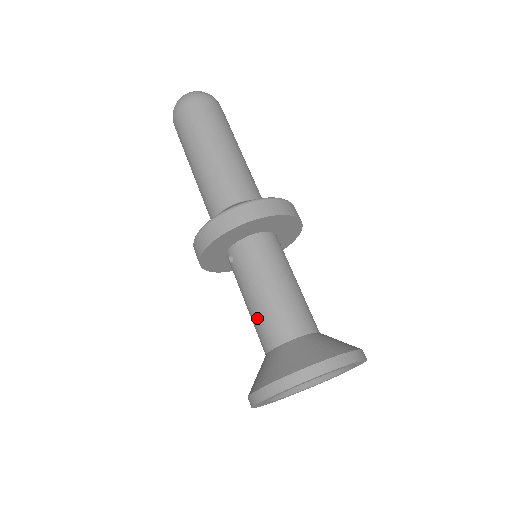
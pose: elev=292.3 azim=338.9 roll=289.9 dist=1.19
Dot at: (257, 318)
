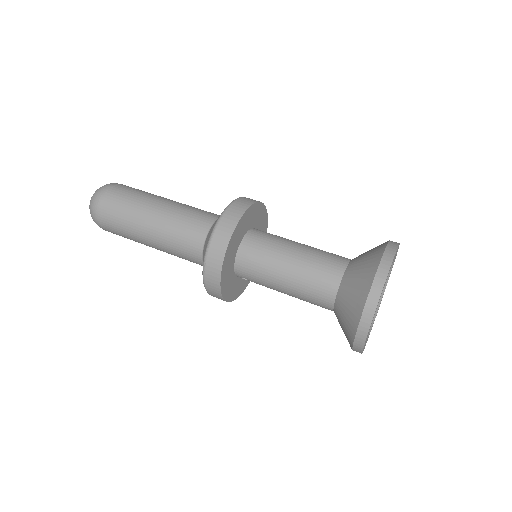
Dot at: (302, 299)
